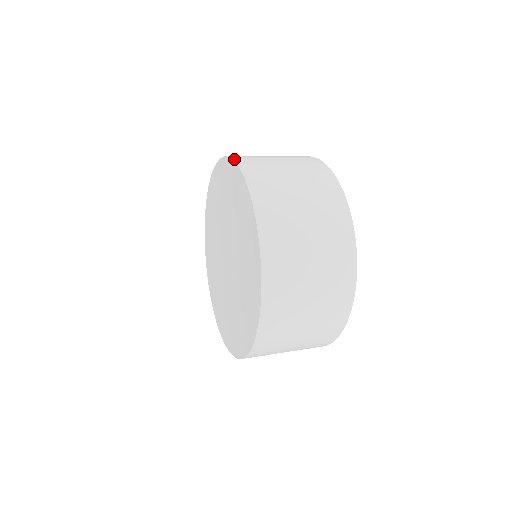
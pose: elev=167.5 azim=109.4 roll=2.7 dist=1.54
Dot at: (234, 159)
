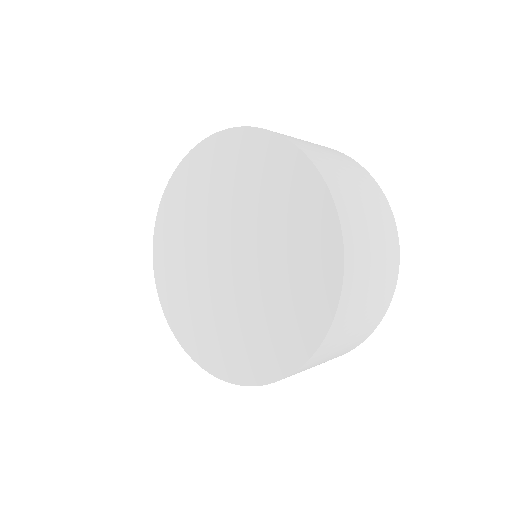
Dot at: (322, 173)
